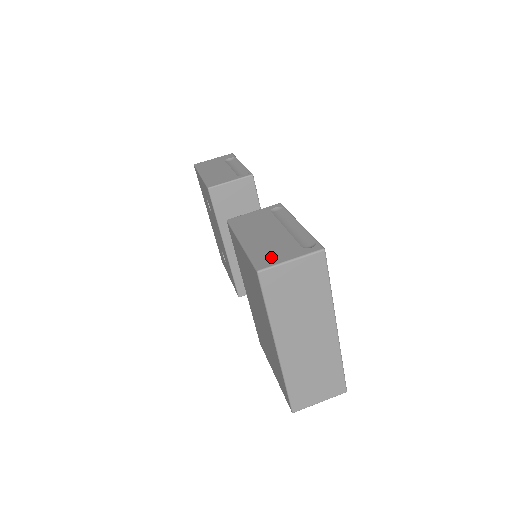
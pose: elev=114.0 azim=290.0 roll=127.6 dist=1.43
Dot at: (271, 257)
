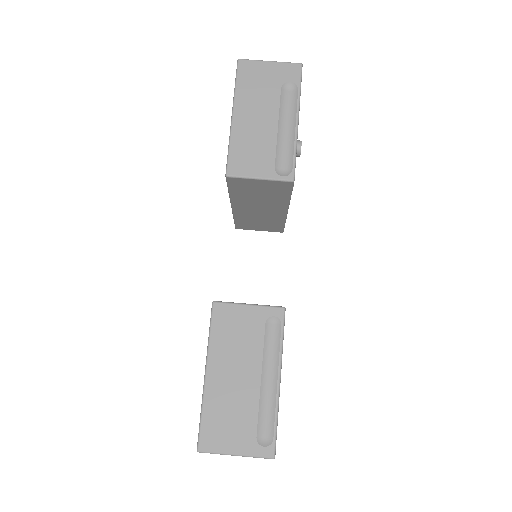
Dot at: (220, 435)
